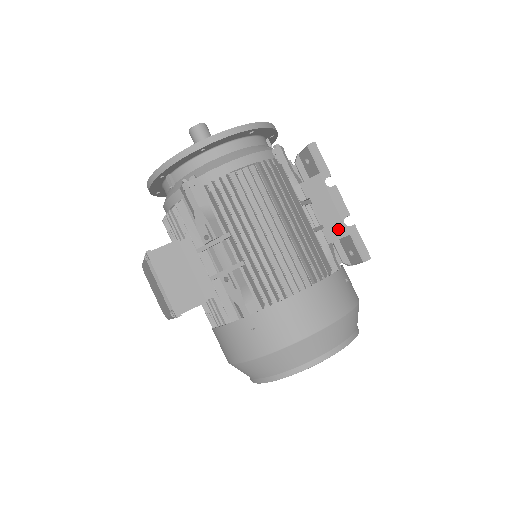
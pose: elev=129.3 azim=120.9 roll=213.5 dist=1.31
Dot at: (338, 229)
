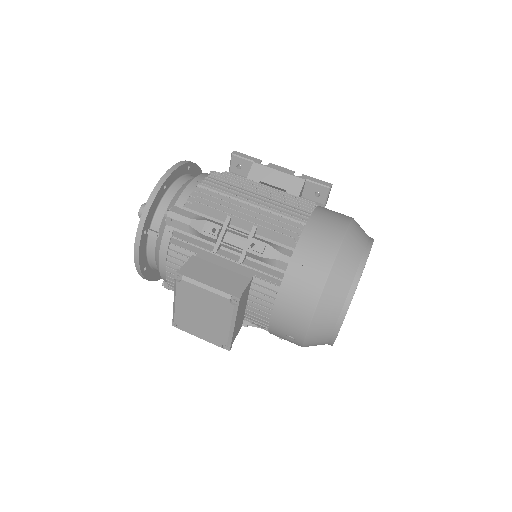
Dot at: (295, 183)
